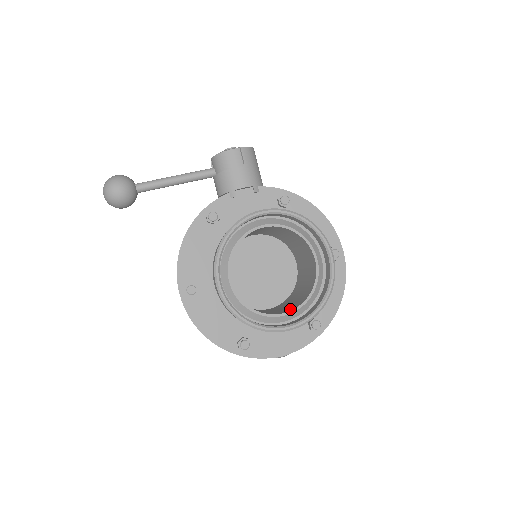
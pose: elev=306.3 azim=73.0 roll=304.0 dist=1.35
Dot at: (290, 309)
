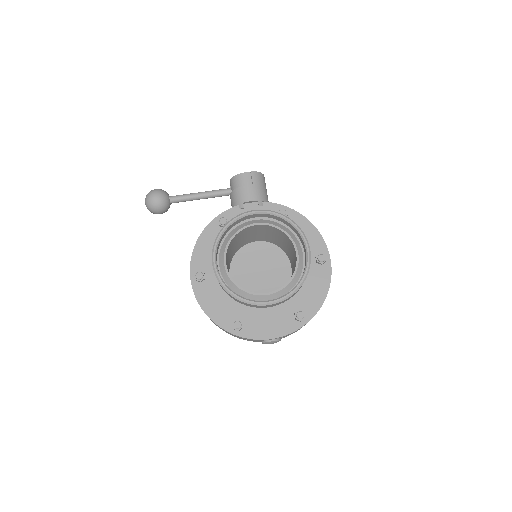
Dot at: occluded
